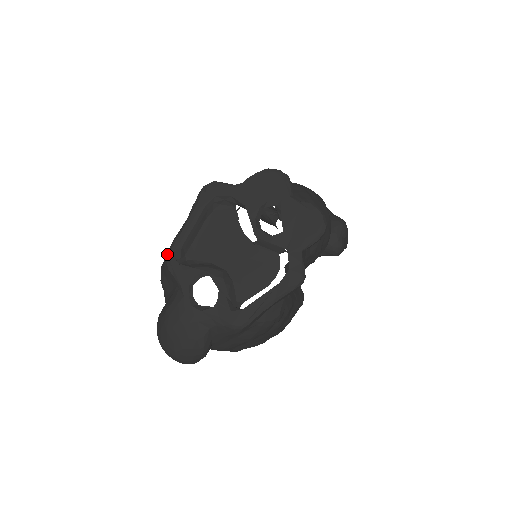
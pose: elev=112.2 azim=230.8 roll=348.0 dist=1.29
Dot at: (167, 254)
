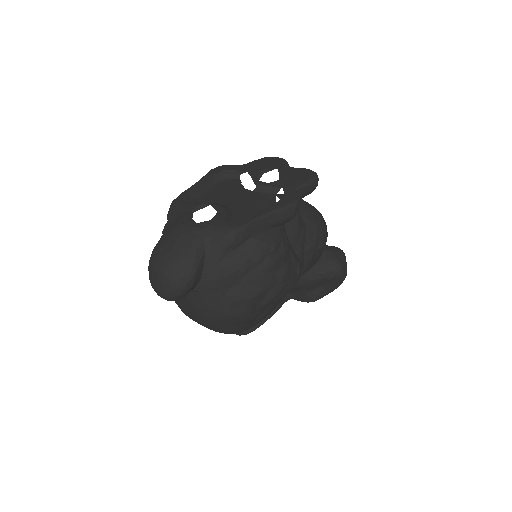
Dot at: (174, 199)
